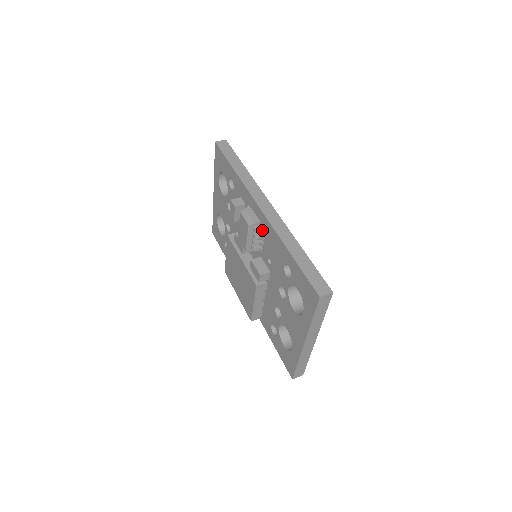
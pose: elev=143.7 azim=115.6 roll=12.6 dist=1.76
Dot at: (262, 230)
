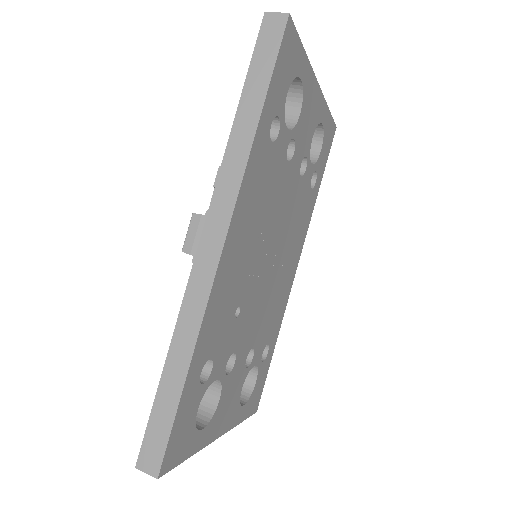
Dot at: occluded
